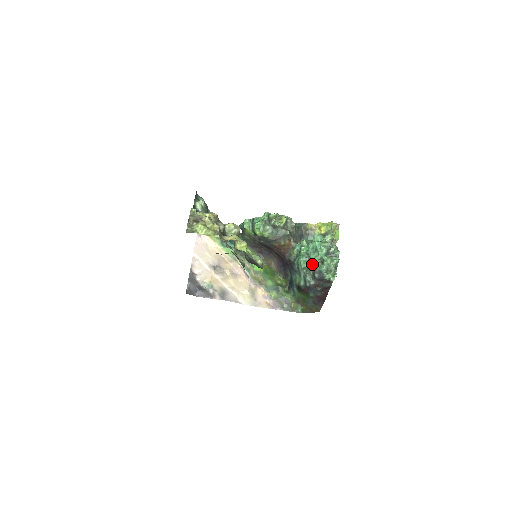
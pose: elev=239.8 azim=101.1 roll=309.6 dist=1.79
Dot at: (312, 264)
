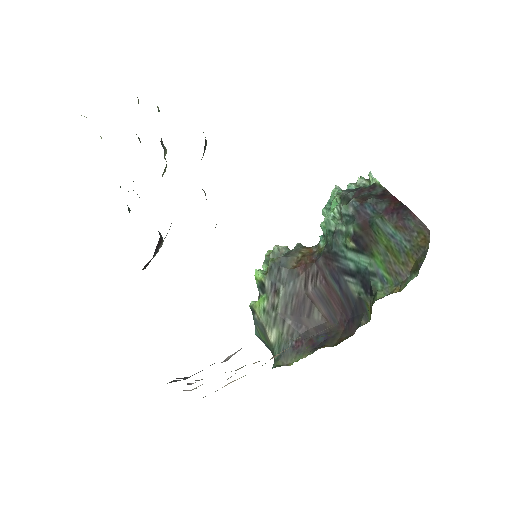
Dot at: (336, 205)
